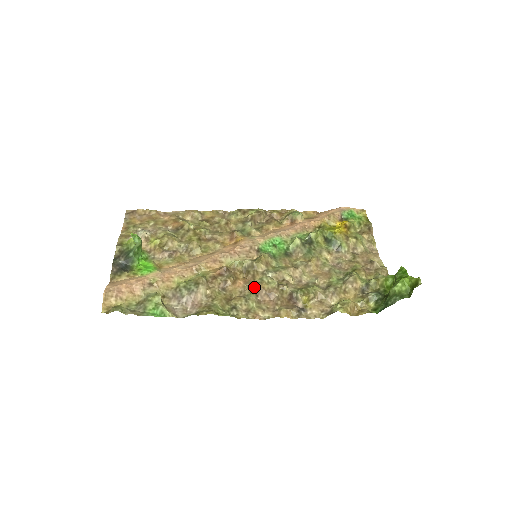
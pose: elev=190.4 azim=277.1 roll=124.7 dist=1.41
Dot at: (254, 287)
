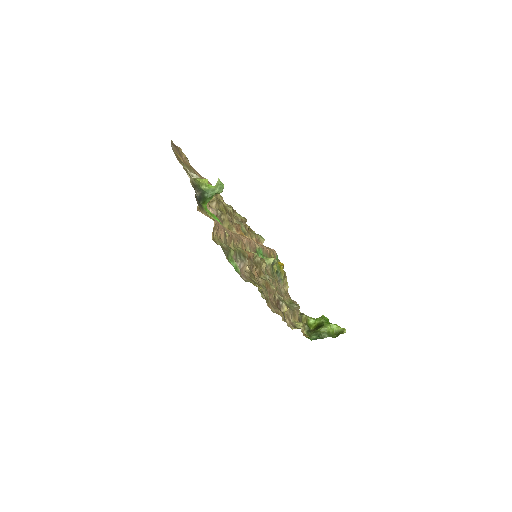
Dot at: (265, 282)
